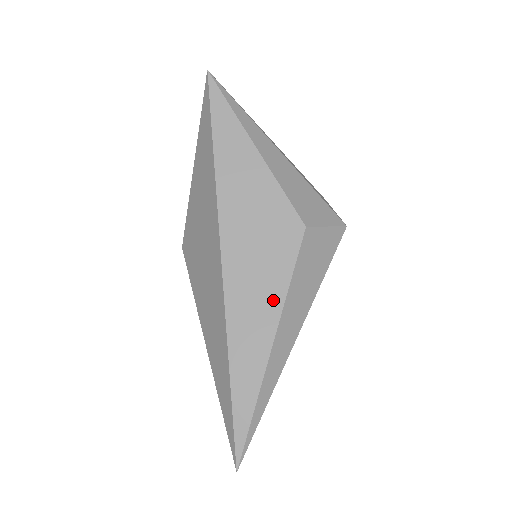
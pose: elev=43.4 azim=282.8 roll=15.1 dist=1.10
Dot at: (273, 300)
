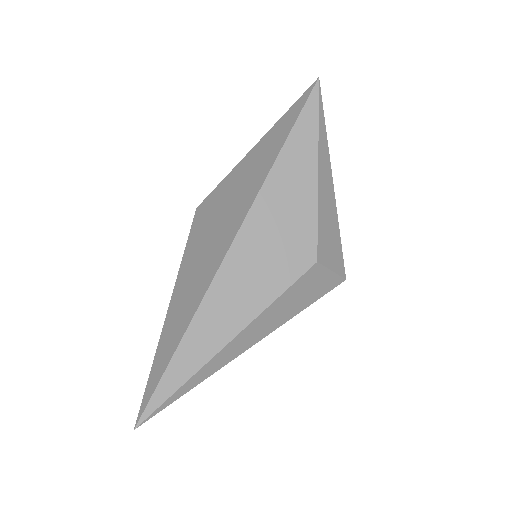
Dot at: (253, 305)
